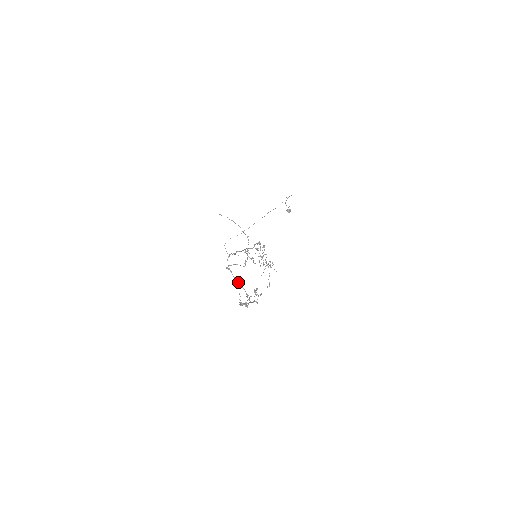
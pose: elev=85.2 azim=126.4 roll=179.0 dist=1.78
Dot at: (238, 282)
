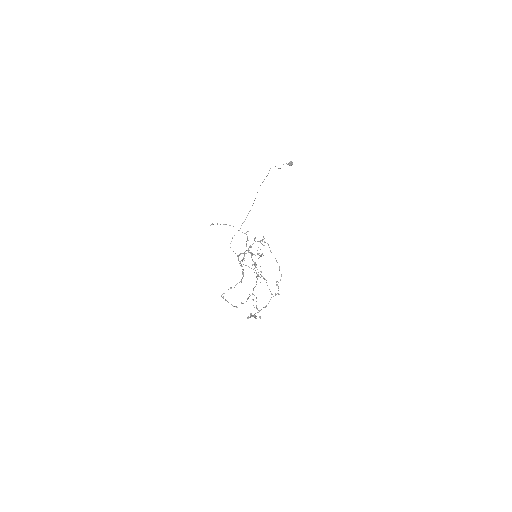
Dot at: (236, 307)
